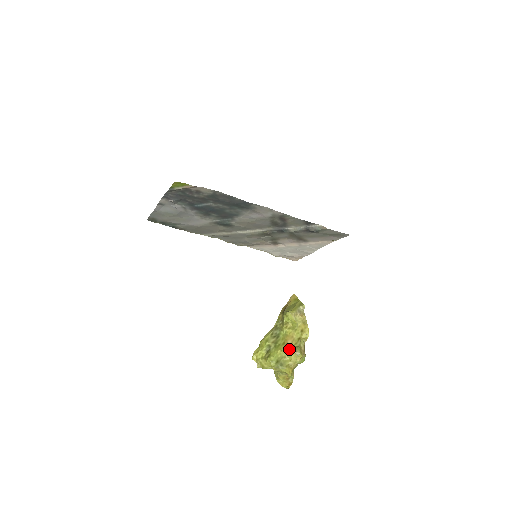
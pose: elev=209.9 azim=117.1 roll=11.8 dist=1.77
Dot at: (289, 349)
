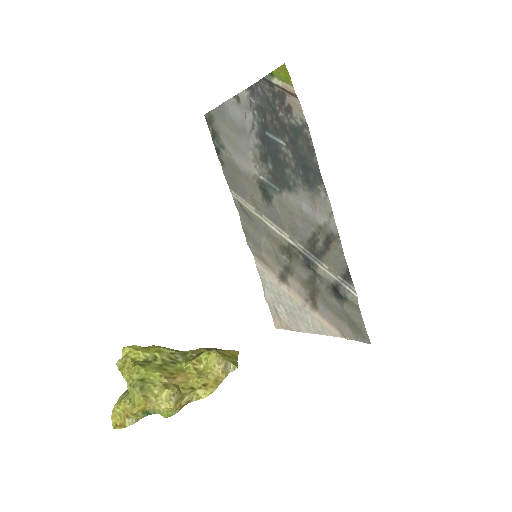
Dot at: (170, 384)
